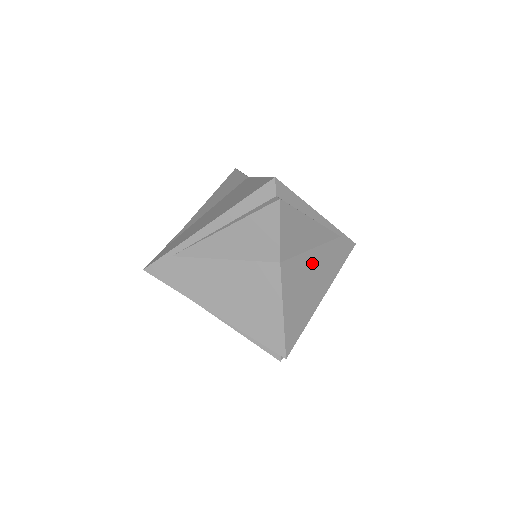
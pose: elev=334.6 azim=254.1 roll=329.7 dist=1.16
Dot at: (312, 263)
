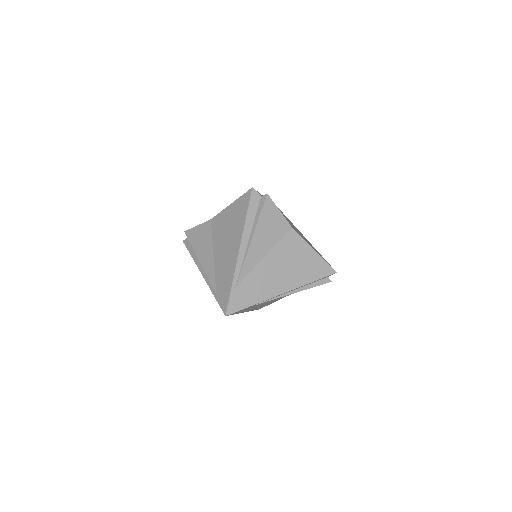
Dot at: (291, 224)
